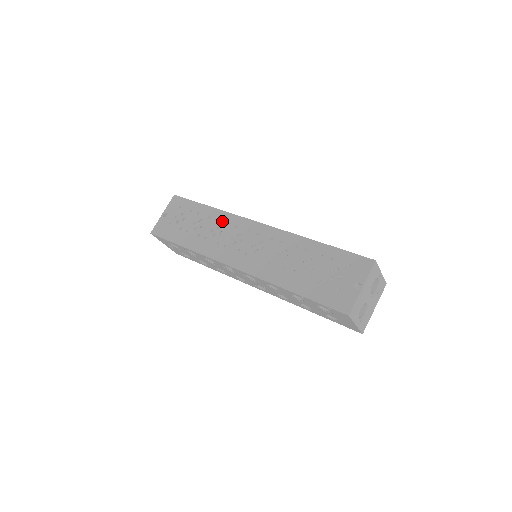
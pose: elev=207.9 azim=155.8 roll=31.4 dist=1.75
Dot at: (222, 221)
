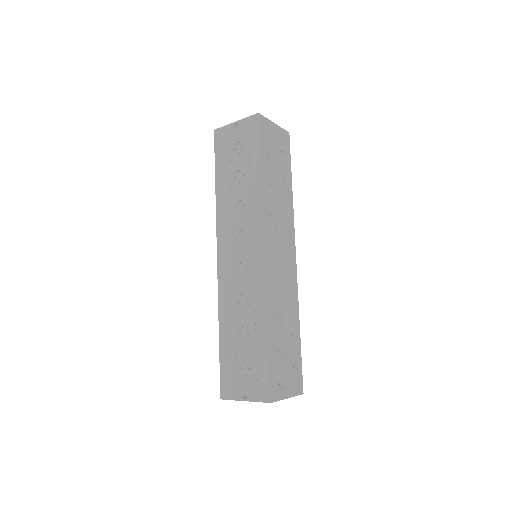
Dot at: (251, 204)
